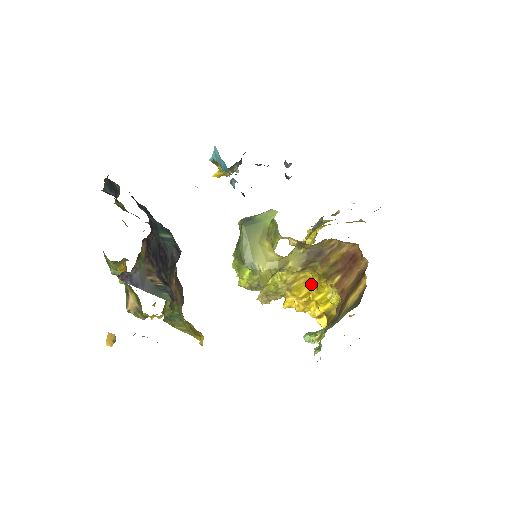
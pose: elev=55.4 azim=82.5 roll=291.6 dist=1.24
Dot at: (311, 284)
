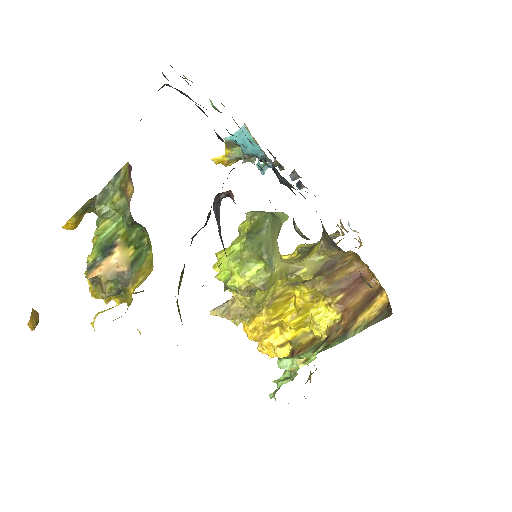
Dot at: (289, 305)
